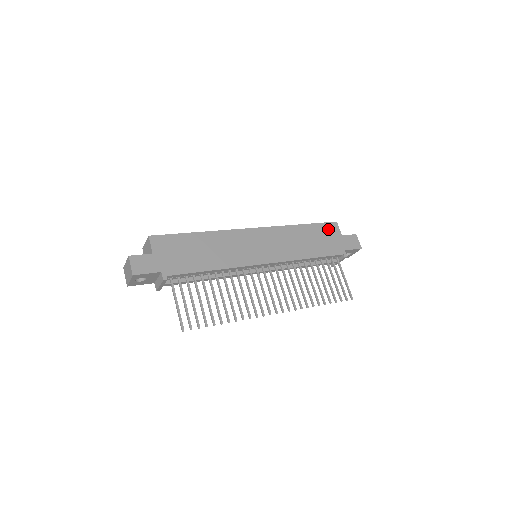
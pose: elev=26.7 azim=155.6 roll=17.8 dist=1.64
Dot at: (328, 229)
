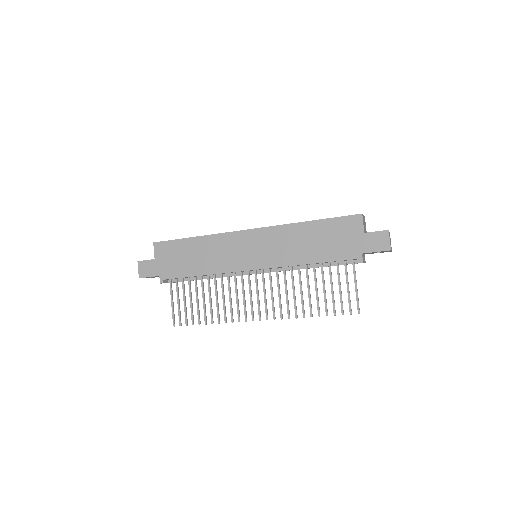
Dot at: (345, 225)
